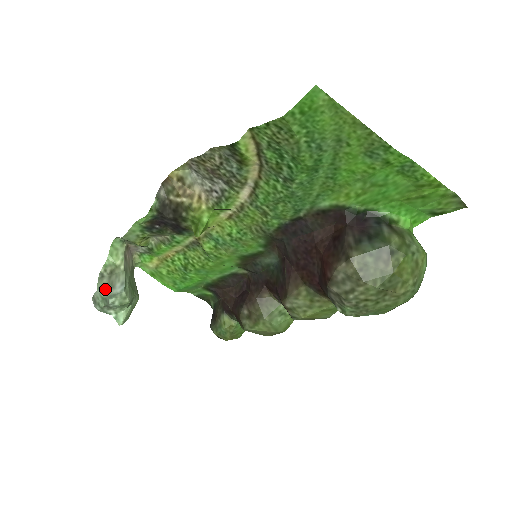
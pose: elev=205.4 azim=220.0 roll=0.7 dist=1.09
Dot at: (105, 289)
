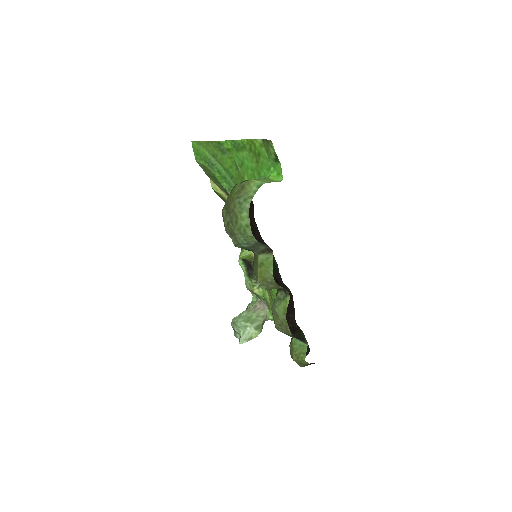
Dot at: occluded
